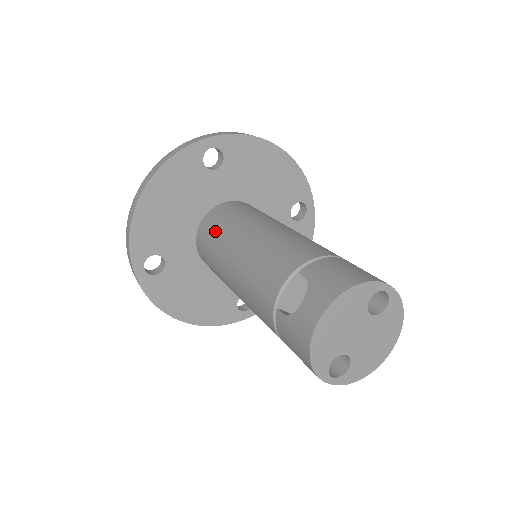
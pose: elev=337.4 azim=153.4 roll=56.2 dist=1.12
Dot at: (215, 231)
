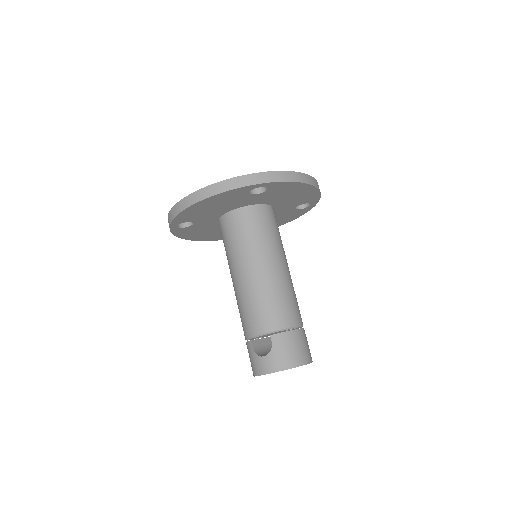
Dot at: (237, 237)
